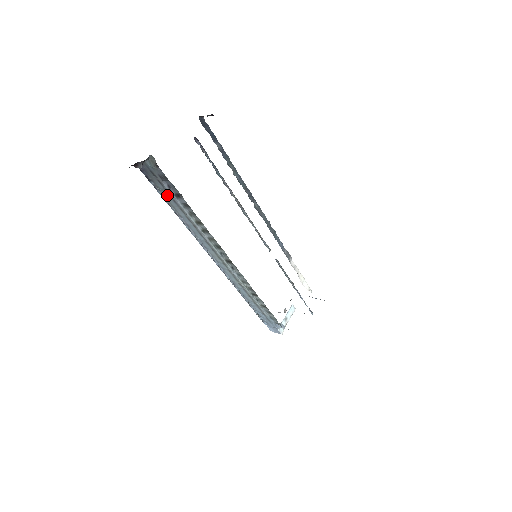
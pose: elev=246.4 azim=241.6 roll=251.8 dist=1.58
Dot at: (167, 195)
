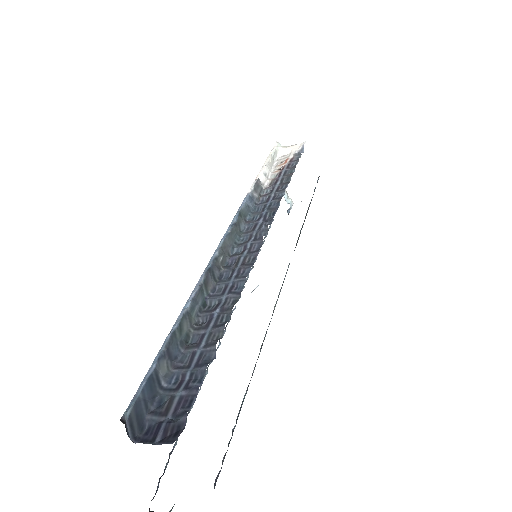
Dot at: occluded
